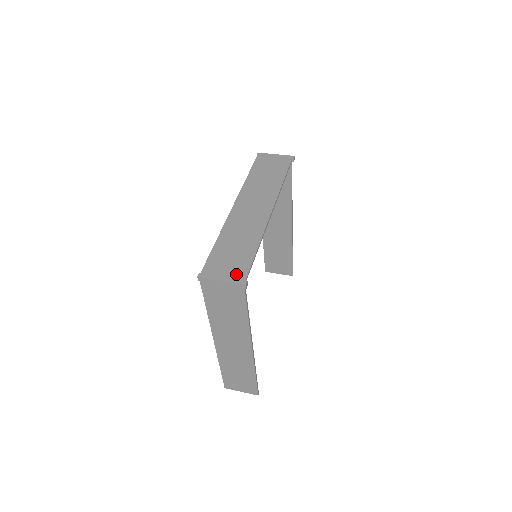
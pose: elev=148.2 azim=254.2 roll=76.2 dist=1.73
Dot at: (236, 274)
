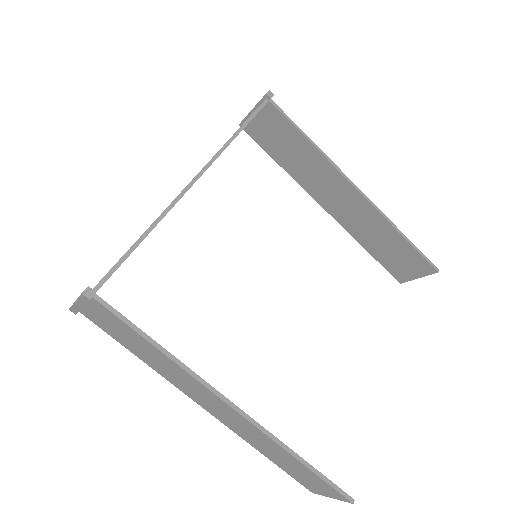
Dot at: occluded
